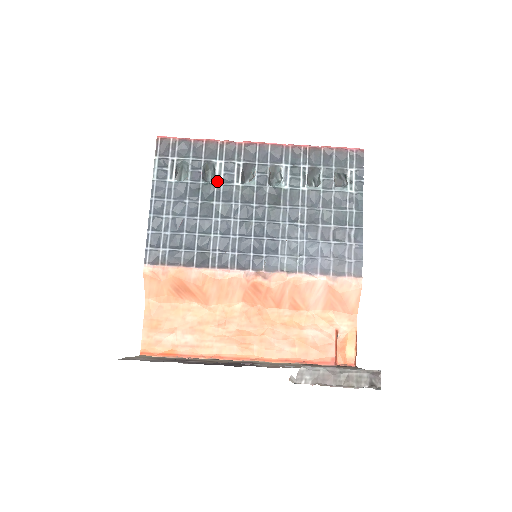
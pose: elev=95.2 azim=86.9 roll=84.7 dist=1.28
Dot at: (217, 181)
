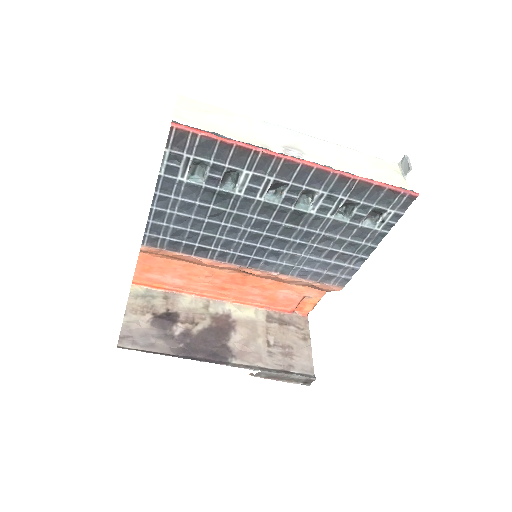
Dot at: (237, 191)
